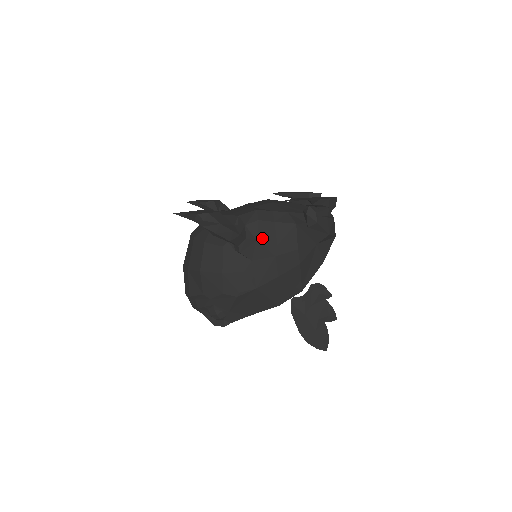
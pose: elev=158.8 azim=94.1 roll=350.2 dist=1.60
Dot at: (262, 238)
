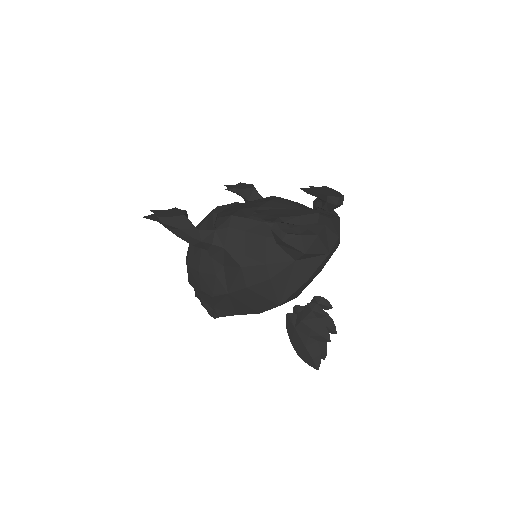
Dot at: (230, 246)
